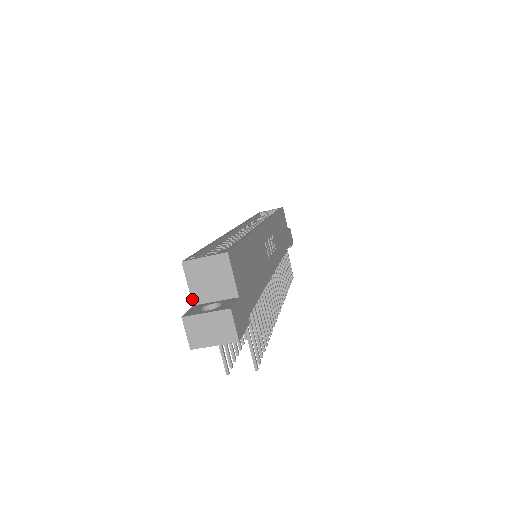
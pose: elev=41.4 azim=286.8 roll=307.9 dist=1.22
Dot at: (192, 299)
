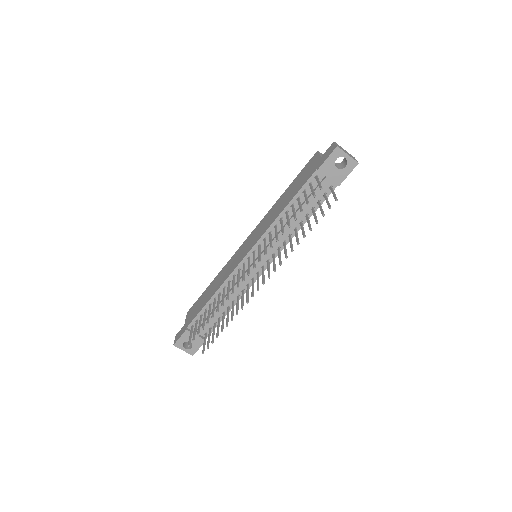
Dot at: (321, 156)
